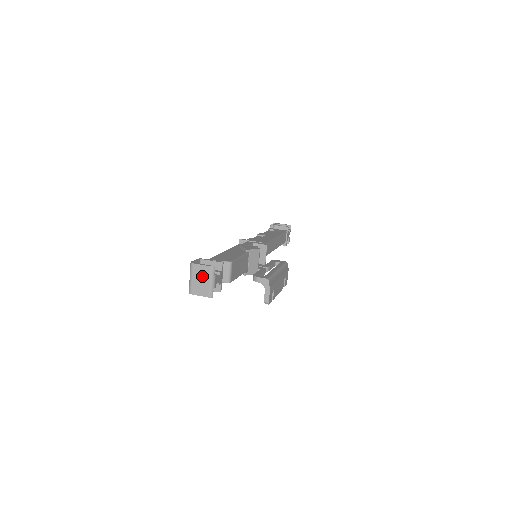
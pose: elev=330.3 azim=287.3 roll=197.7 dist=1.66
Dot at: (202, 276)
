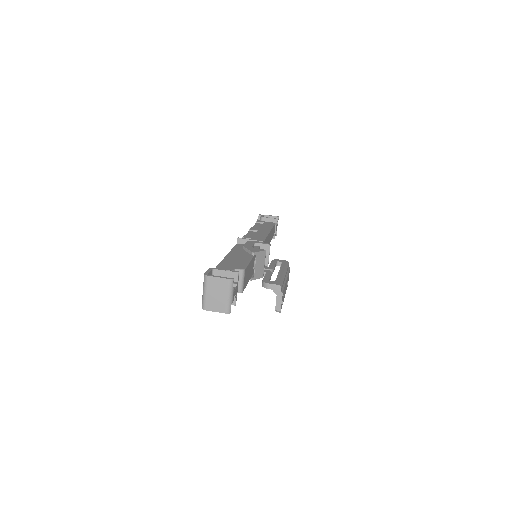
Dot at: (218, 290)
